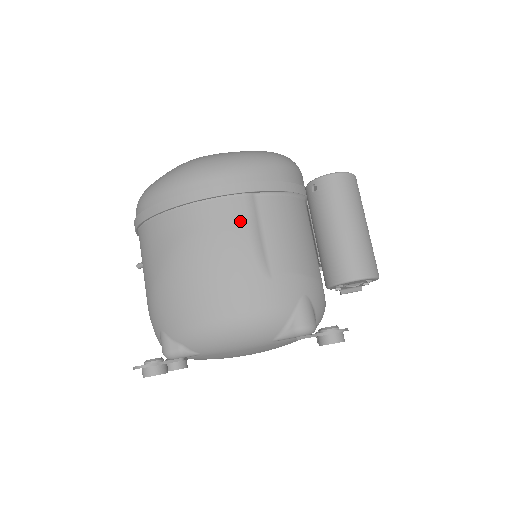
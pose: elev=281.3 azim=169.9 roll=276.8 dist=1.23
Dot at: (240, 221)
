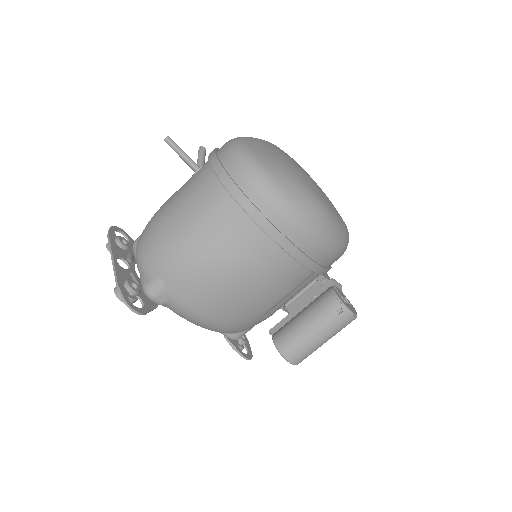
Dot at: (292, 286)
